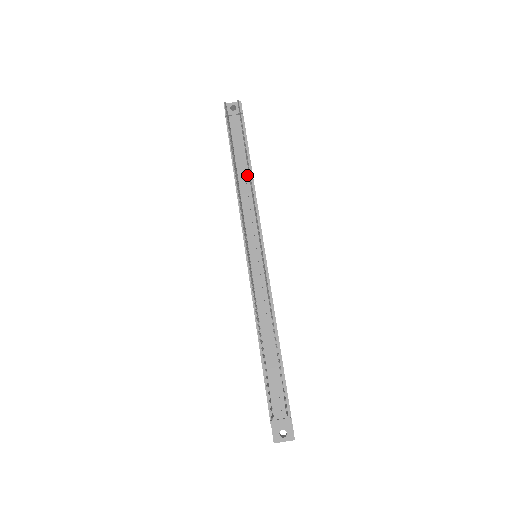
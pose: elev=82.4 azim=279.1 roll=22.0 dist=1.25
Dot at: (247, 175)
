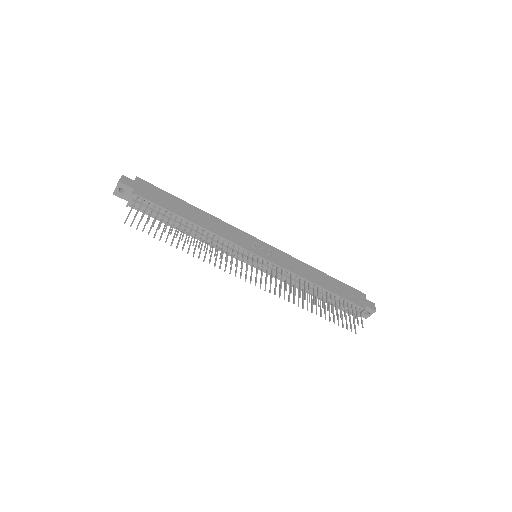
Dot at: (192, 227)
